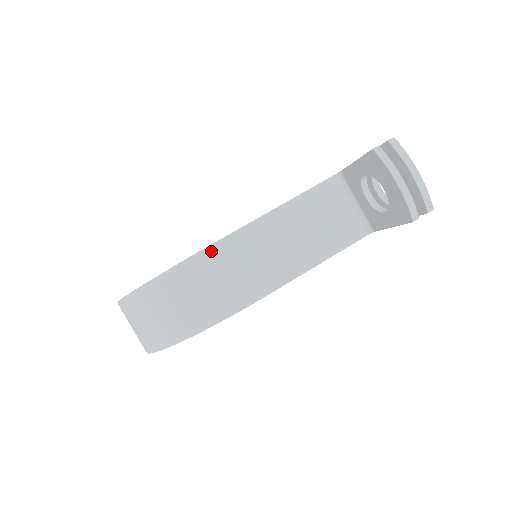
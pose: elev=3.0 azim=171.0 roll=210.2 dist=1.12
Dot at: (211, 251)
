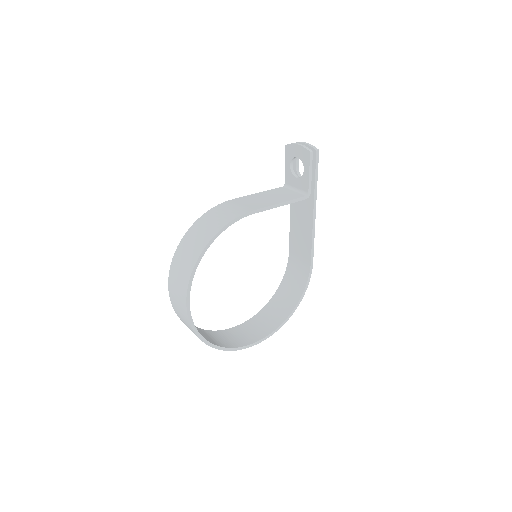
Dot at: (222, 204)
